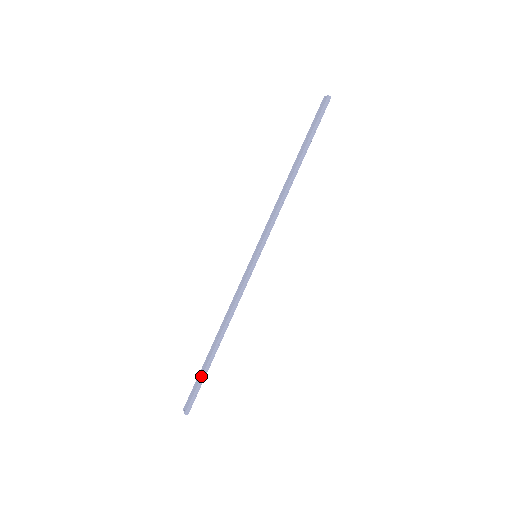
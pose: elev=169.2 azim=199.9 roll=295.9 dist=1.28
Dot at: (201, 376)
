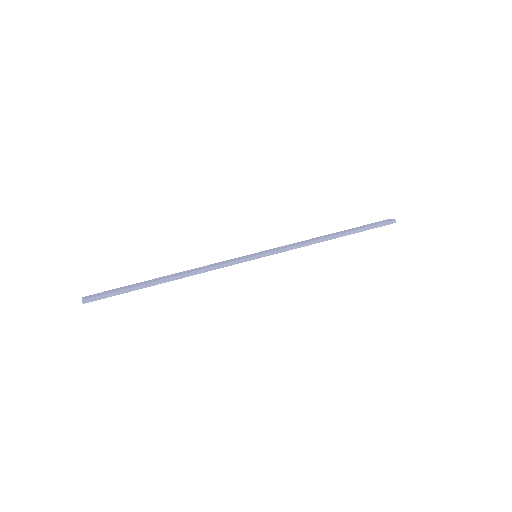
Dot at: (128, 287)
